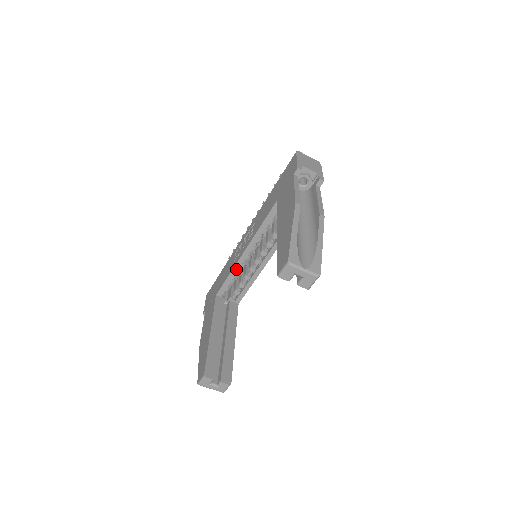
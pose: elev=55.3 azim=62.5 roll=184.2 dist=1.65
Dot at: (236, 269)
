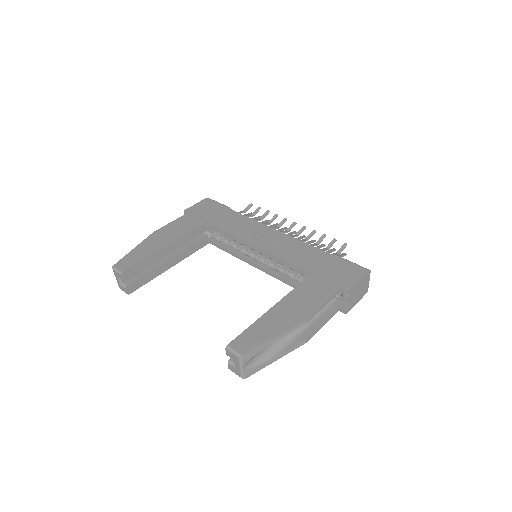
Dot at: (236, 239)
